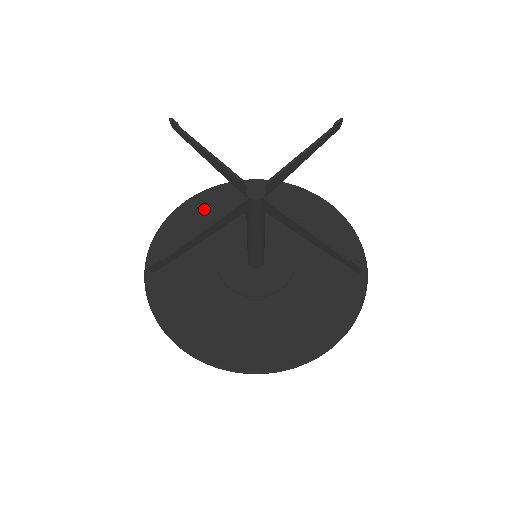
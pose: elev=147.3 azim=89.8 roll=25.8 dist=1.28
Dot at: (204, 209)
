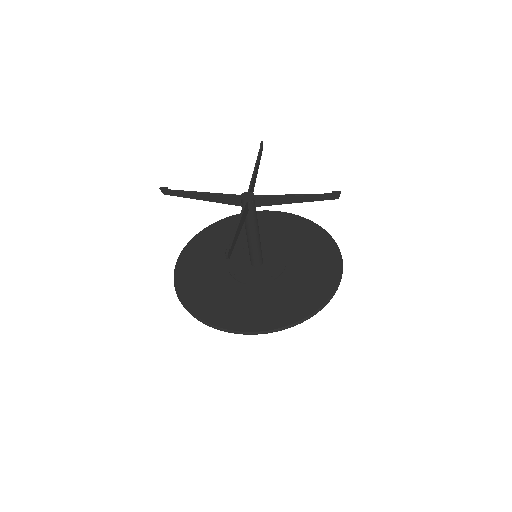
Dot at: (273, 220)
